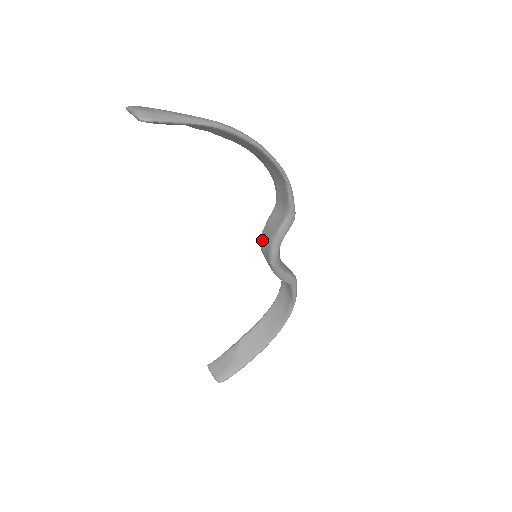
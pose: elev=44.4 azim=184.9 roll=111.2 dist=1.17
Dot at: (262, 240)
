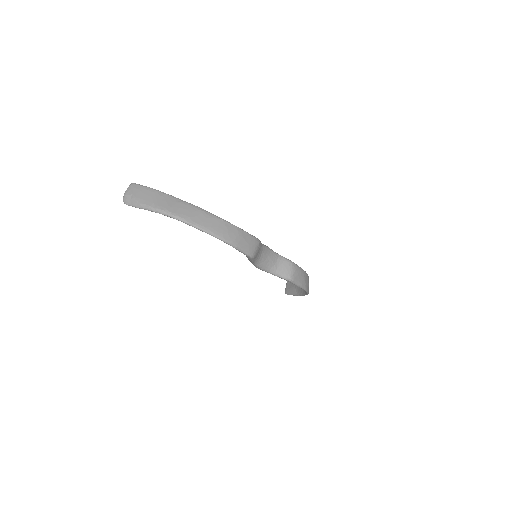
Dot at: occluded
